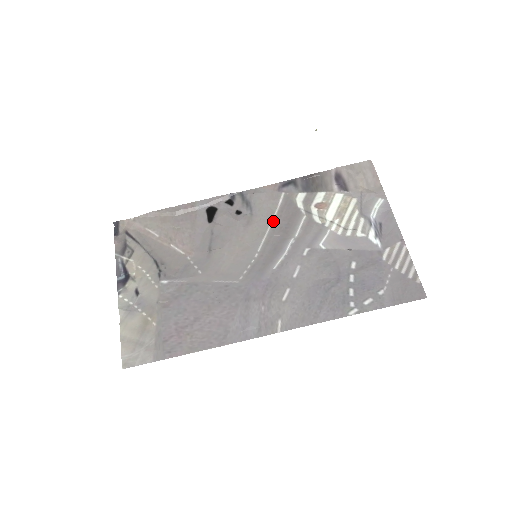
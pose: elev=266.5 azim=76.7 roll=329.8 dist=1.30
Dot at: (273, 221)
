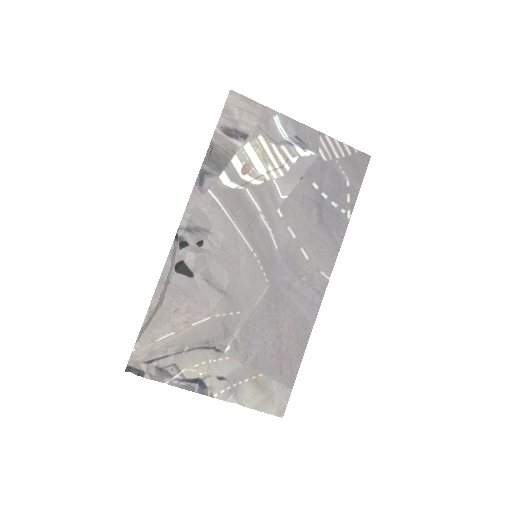
Dot at: (232, 219)
